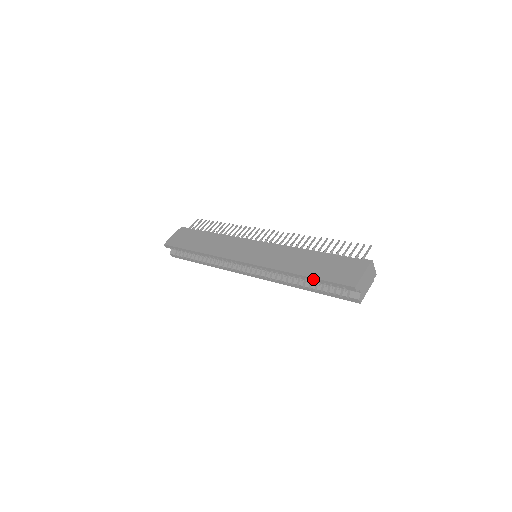
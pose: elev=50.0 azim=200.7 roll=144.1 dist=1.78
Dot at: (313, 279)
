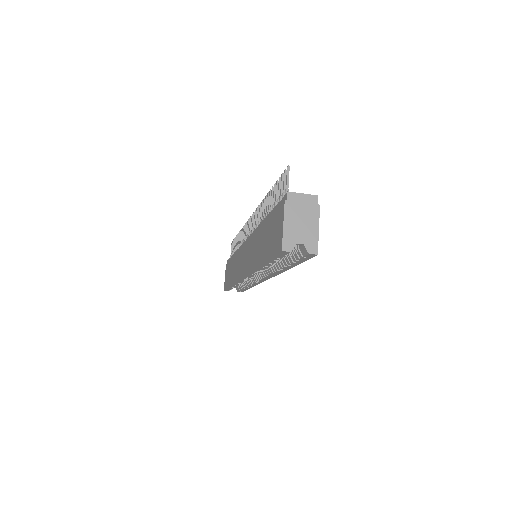
Dot at: (267, 263)
